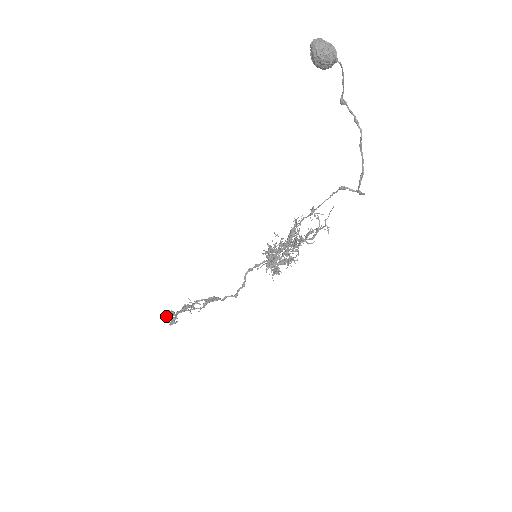
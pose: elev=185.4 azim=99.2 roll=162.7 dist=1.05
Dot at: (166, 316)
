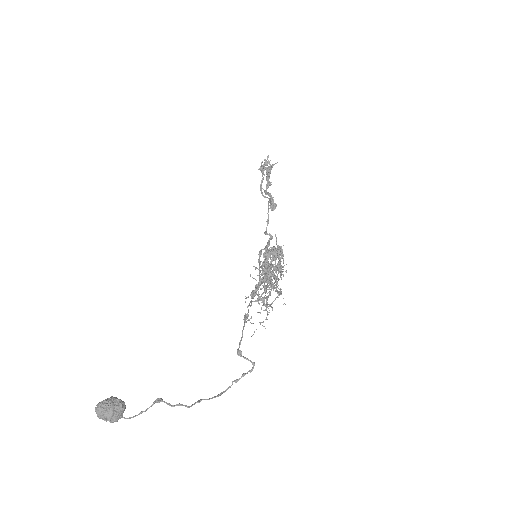
Dot at: (260, 169)
